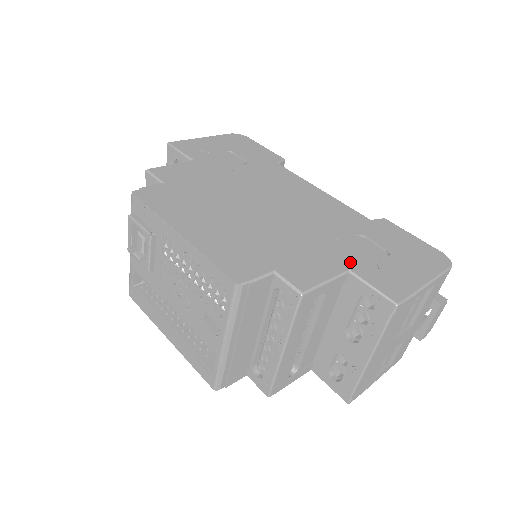
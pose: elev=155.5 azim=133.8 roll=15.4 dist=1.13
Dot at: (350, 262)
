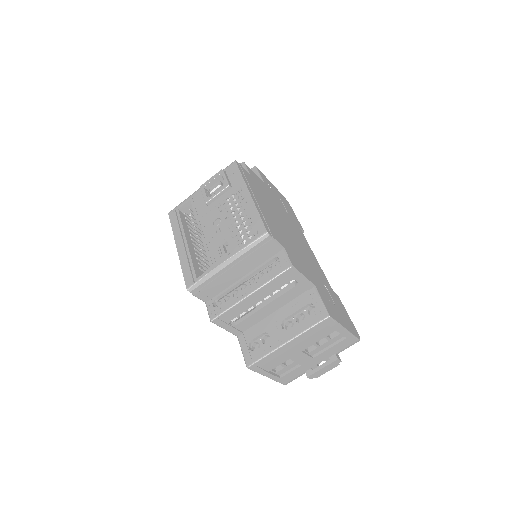
Dot at: (317, 285)
